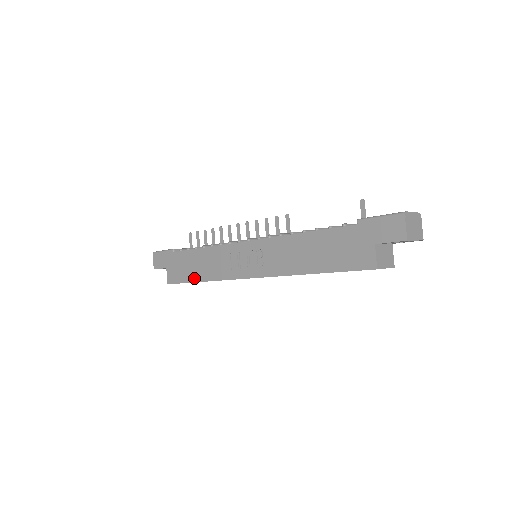
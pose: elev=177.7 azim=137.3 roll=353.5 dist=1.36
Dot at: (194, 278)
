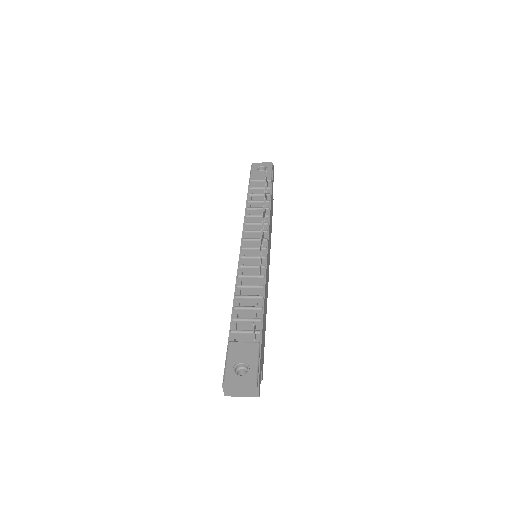
Dot at: occluded
